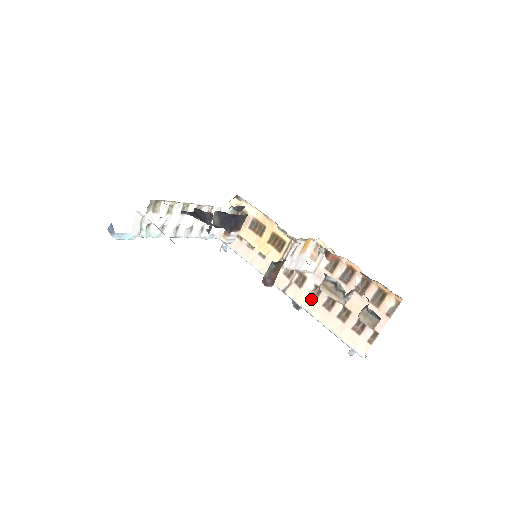
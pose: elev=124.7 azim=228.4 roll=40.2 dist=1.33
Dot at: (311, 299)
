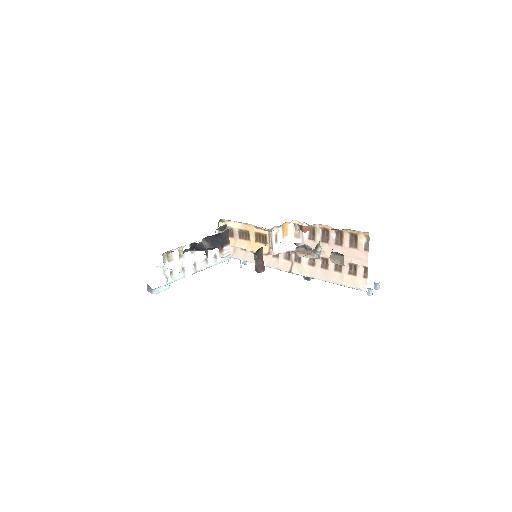
Dot at: (311, 267)
